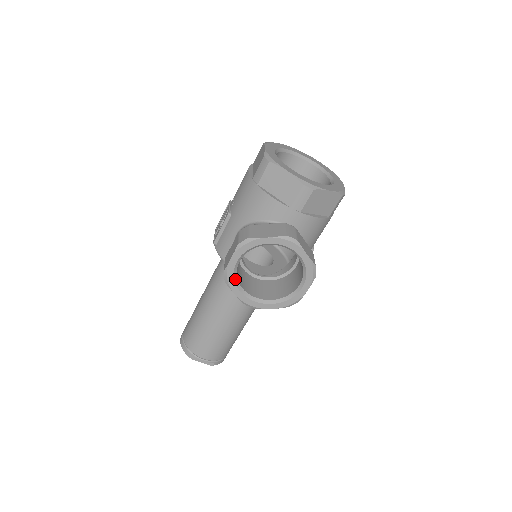
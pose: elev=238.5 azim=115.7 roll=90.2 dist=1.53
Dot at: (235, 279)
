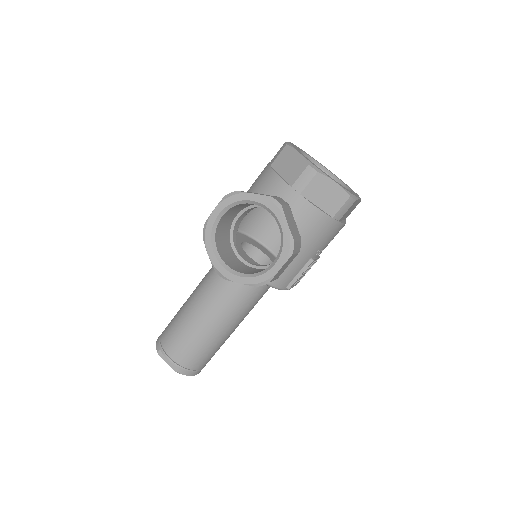
Dot at: (213, 236)
